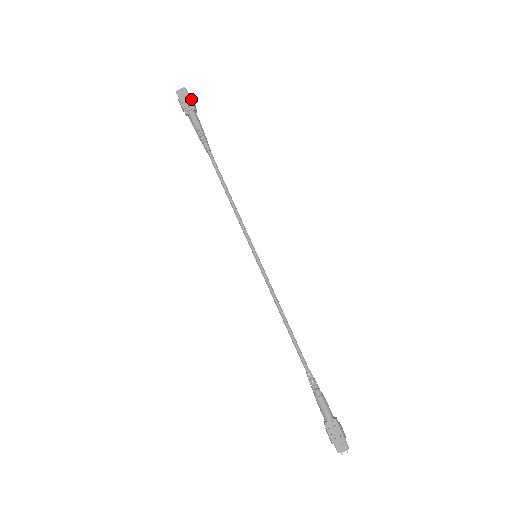
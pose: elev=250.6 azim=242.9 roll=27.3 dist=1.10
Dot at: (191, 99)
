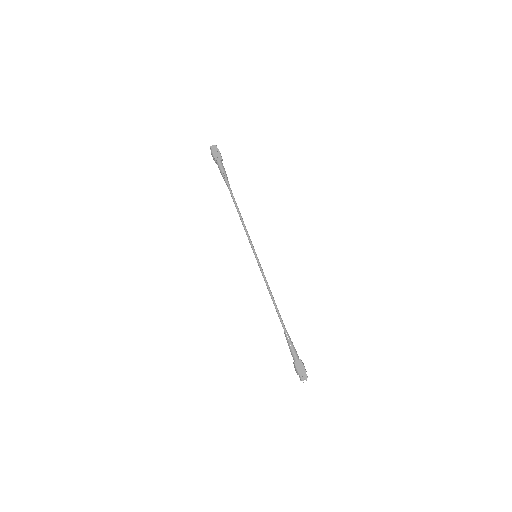
Dot at: (220, 153)
